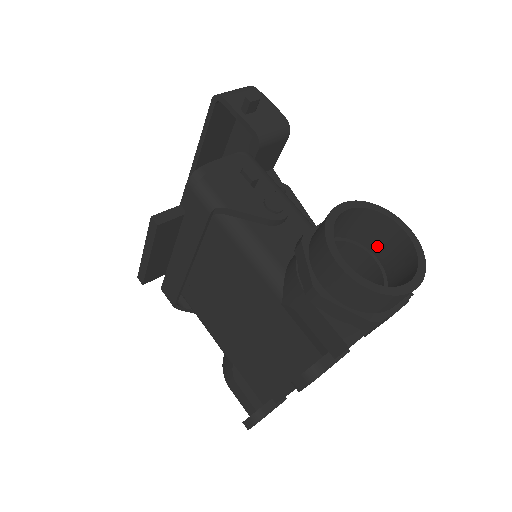
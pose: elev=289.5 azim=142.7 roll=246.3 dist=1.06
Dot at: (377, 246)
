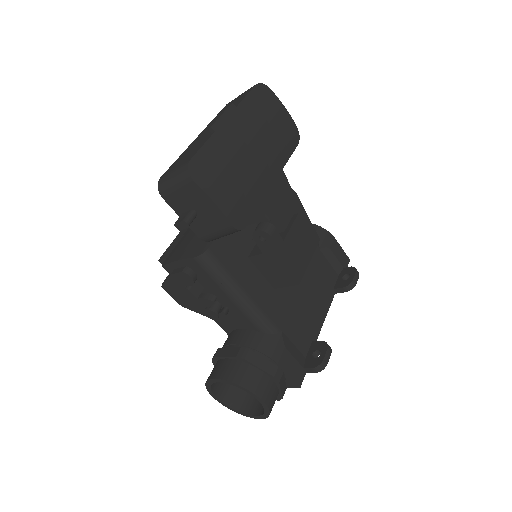
Dot at: occluded
